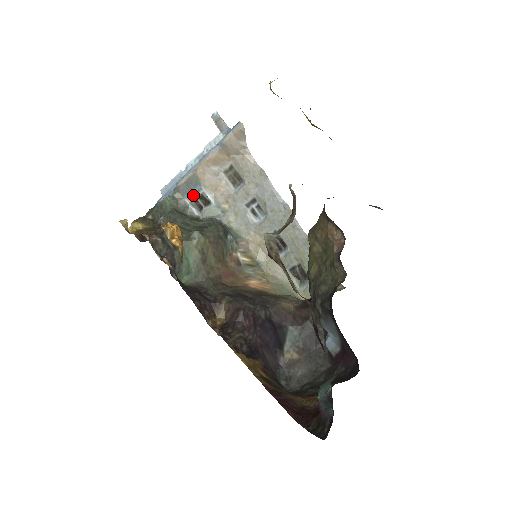
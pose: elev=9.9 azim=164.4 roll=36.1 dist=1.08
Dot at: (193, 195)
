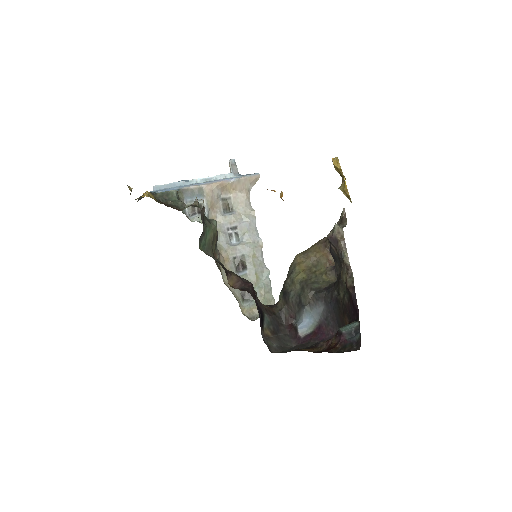
Dot at: (193, 201)
